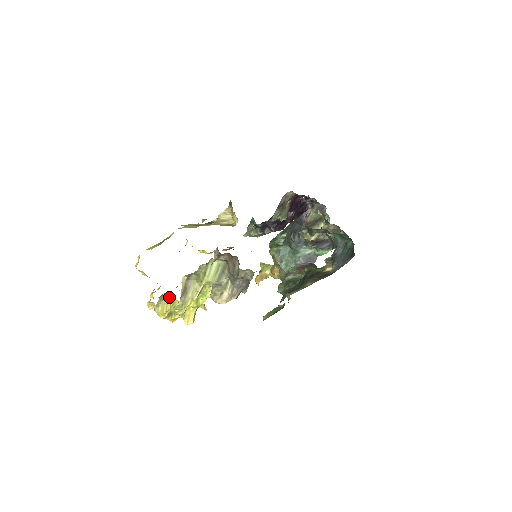
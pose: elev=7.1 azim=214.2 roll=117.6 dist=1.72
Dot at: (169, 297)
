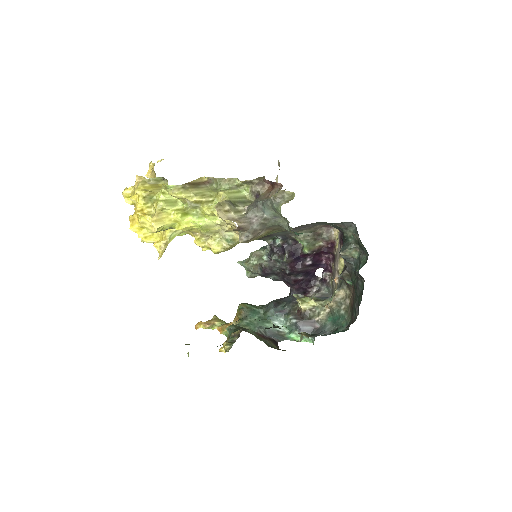
Dot at: occluded
